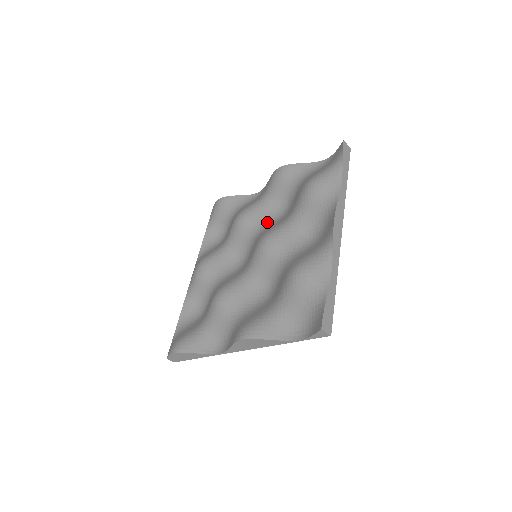
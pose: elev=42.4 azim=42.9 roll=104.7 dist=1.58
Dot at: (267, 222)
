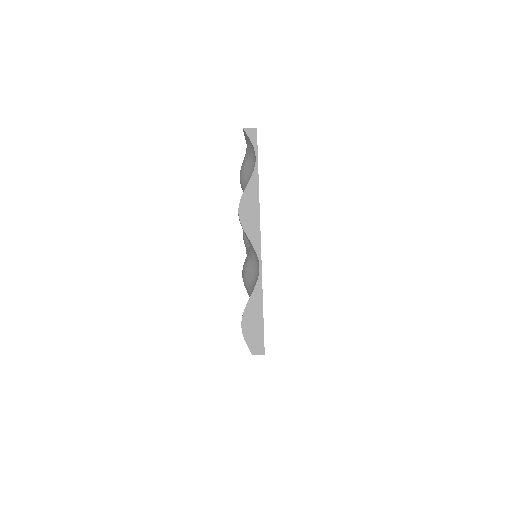
Dot at: occluded
